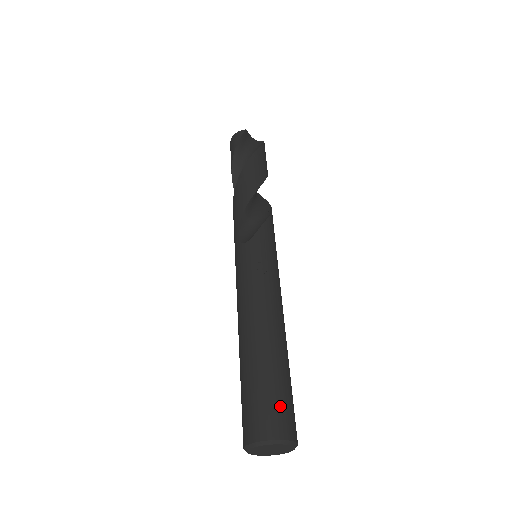
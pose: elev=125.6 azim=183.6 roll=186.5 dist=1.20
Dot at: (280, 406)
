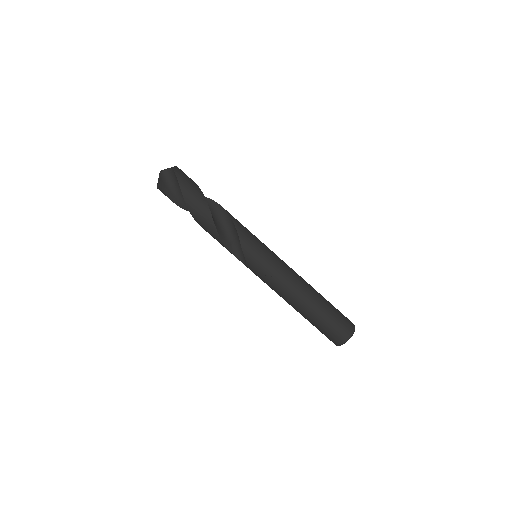
Dot at: (335, 330)
